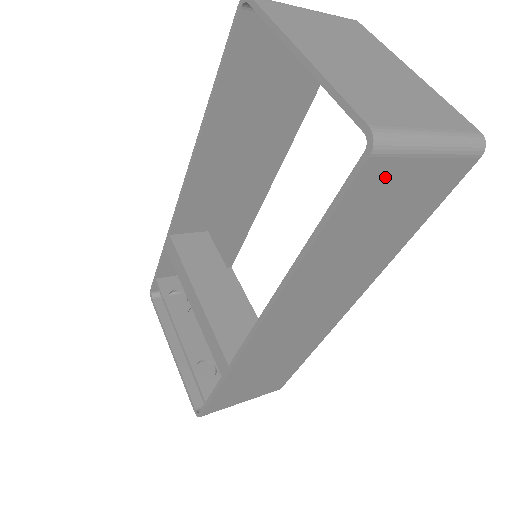
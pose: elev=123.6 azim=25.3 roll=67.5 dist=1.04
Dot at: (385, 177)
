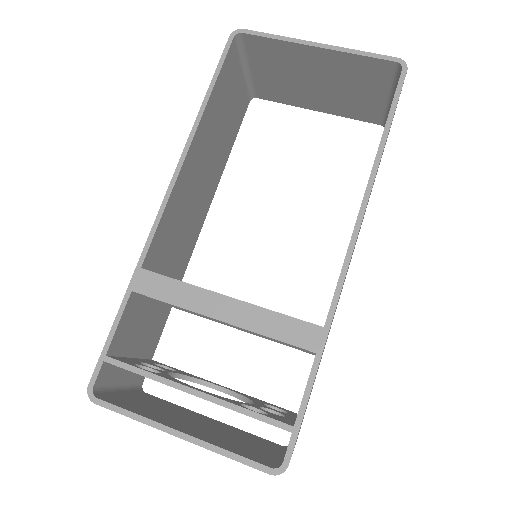
Dot at: occluded
